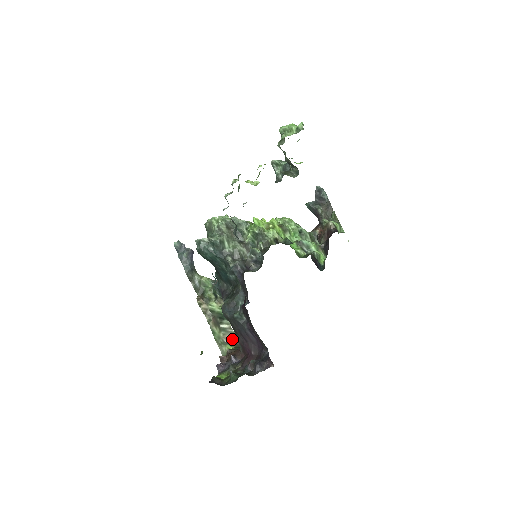
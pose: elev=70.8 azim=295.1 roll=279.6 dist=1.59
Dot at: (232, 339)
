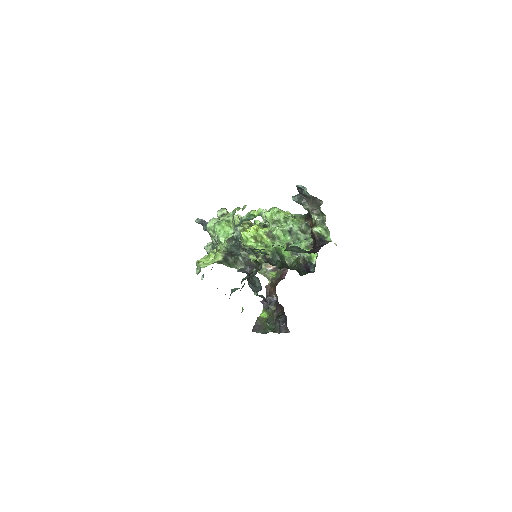
Dot at: (273, 266)
